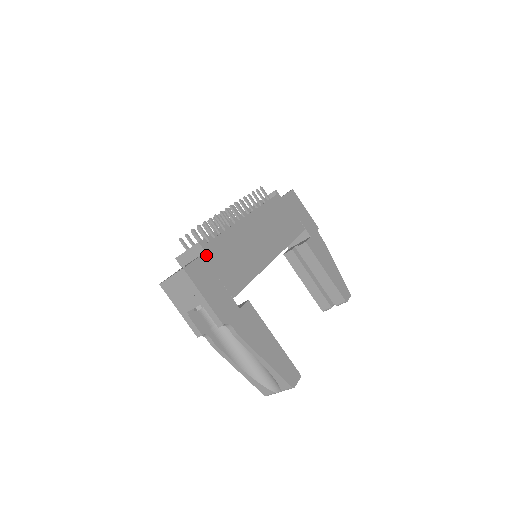
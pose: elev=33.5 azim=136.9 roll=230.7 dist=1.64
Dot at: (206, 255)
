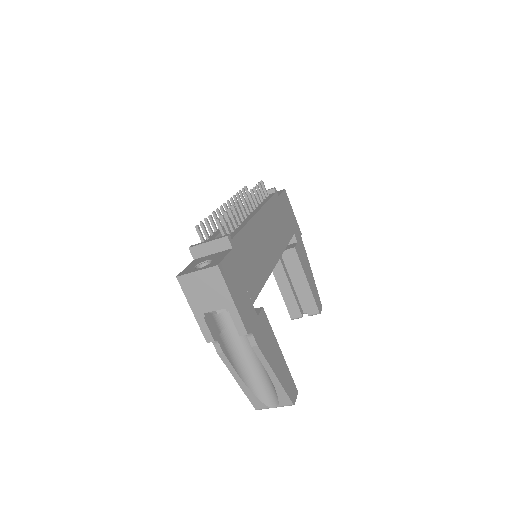
Dot at: (233, 252)
